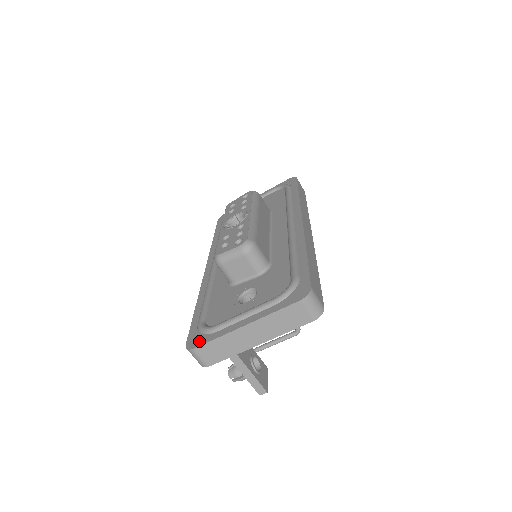
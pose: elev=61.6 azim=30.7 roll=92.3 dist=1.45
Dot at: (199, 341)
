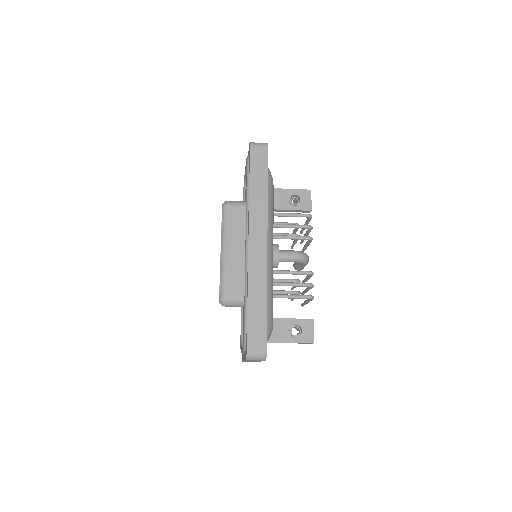
Dot at: occluded
